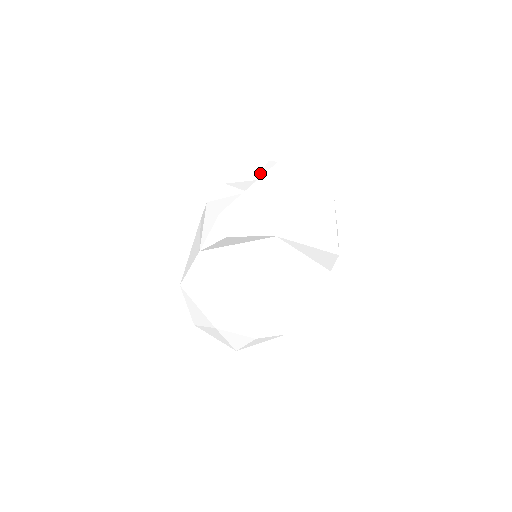
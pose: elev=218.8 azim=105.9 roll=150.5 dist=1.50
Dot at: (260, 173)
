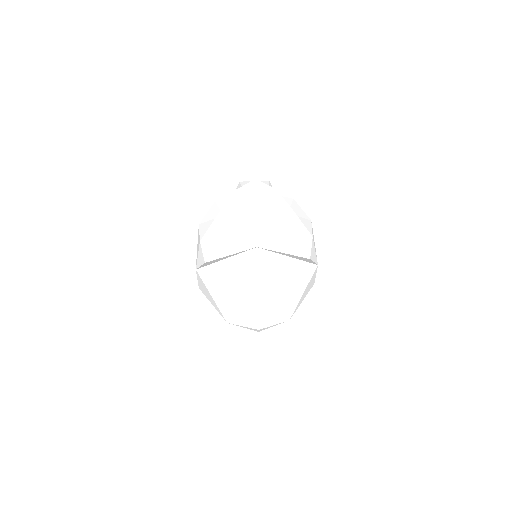
Dot at: occluded
